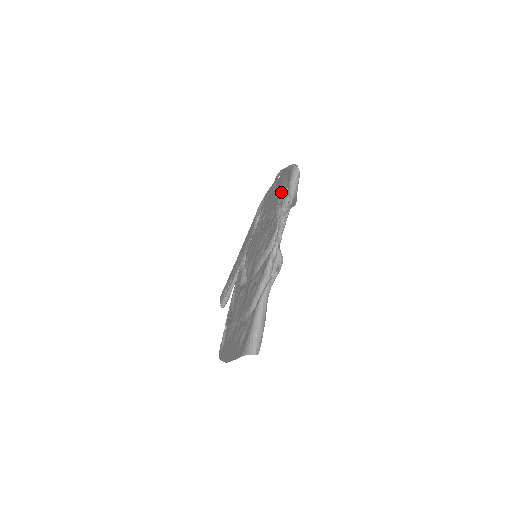
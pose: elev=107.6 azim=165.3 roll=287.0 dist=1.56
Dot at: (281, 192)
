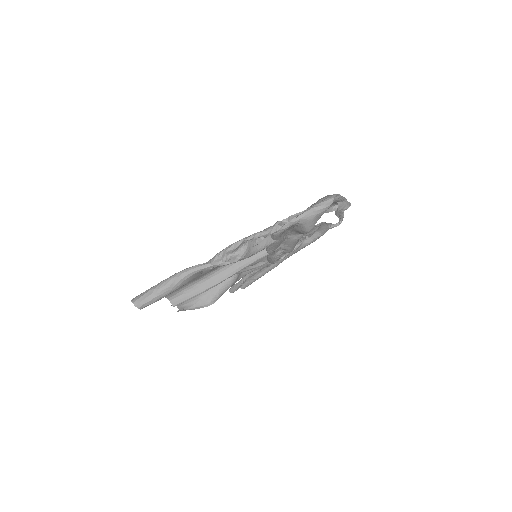
Dot at: occluded
